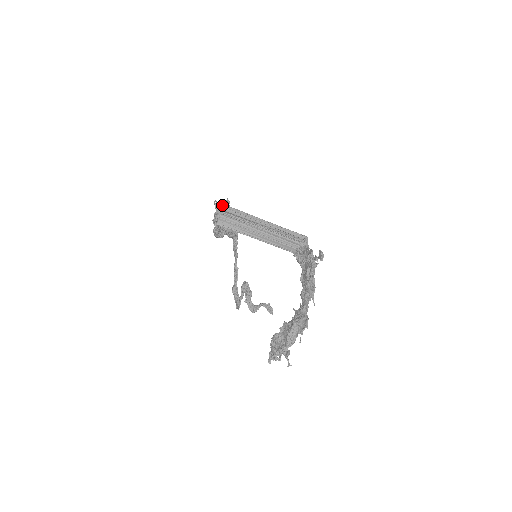
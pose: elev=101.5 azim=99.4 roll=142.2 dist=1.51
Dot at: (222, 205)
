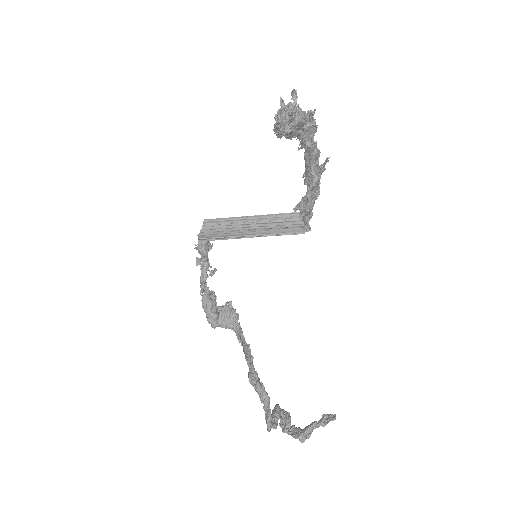
Dot at: occluded
